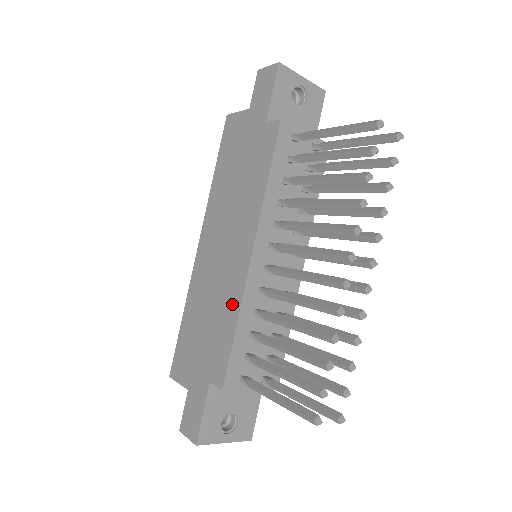
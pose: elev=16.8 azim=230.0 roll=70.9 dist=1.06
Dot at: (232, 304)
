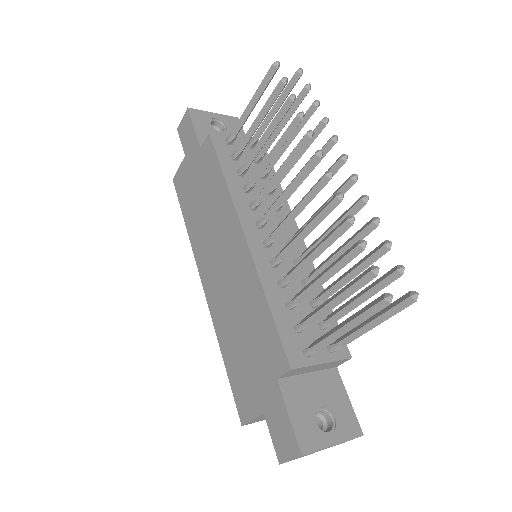
Dot at: (253, 290)
